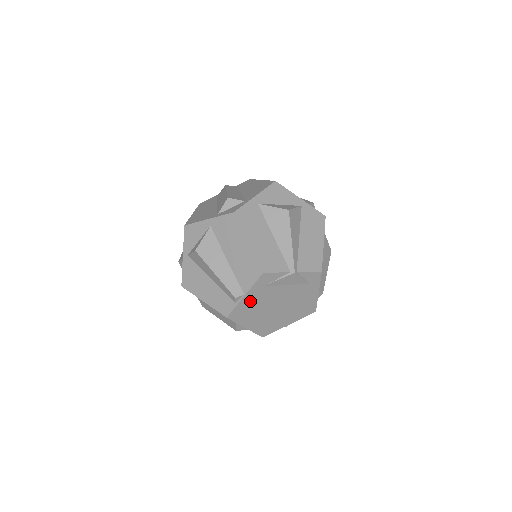
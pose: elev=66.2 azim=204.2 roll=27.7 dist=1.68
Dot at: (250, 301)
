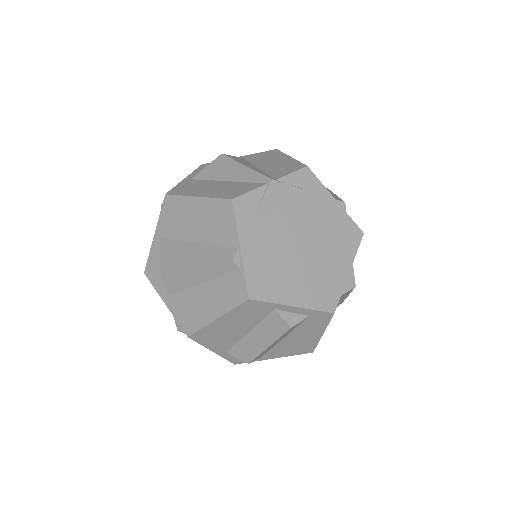
Dot at: (256, 255)
